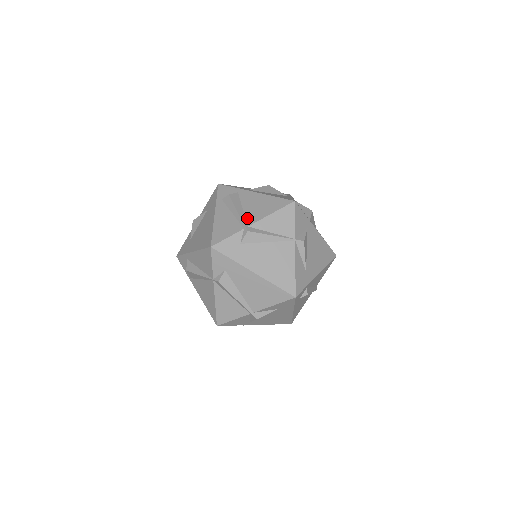
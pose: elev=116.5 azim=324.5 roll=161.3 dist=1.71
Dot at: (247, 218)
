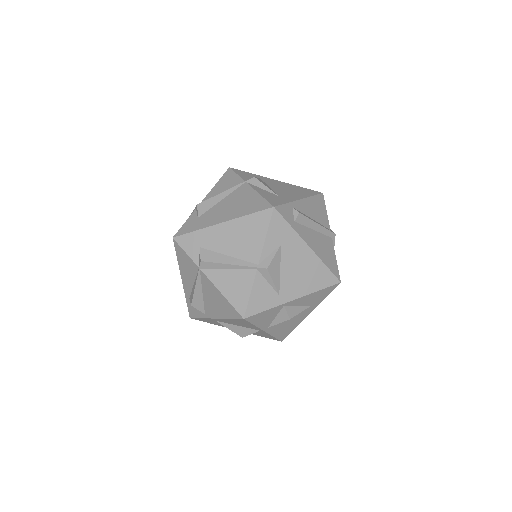
Dot at: occluded
